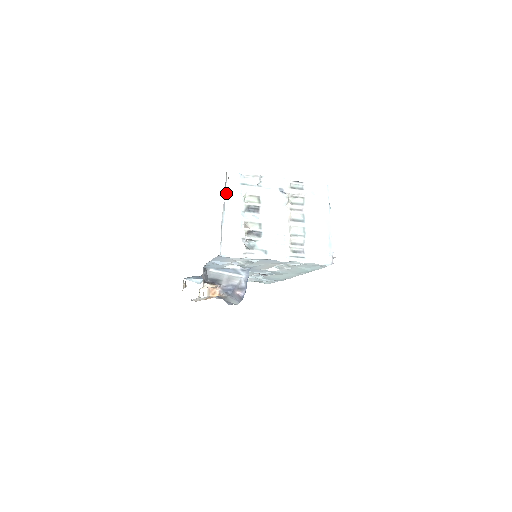
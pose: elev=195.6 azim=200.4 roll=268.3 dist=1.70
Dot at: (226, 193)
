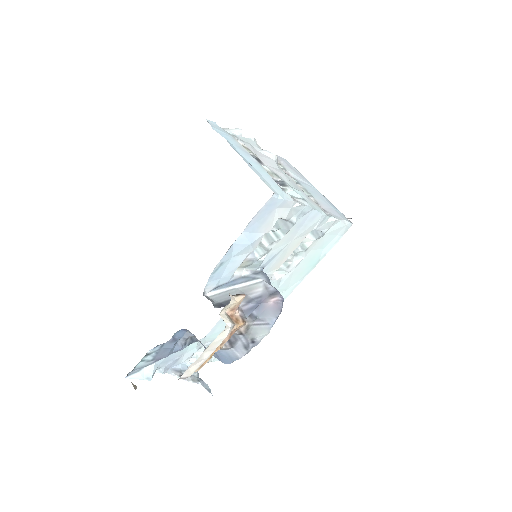
Dot at: occluded
